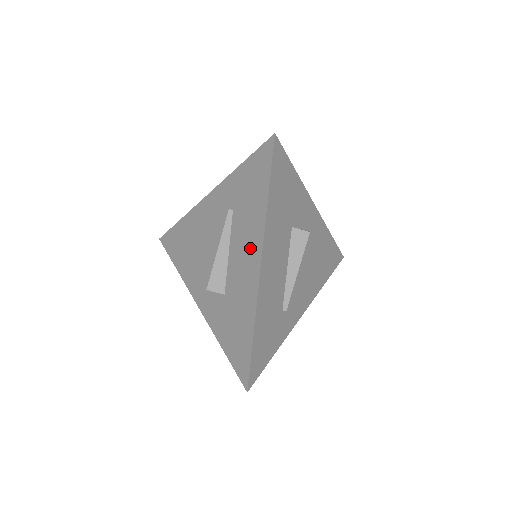
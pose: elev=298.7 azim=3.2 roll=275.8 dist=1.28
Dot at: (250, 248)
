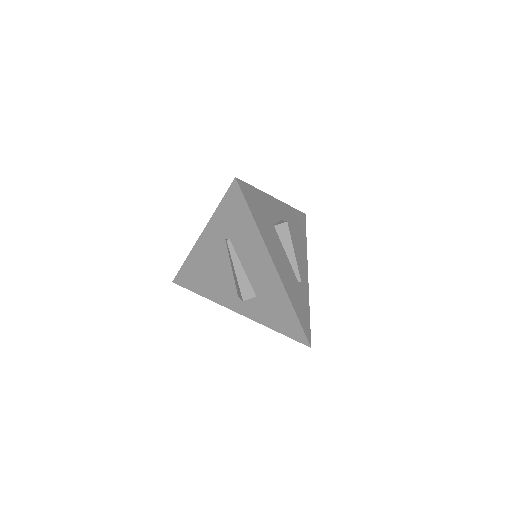
Dot at: (260, 259)
